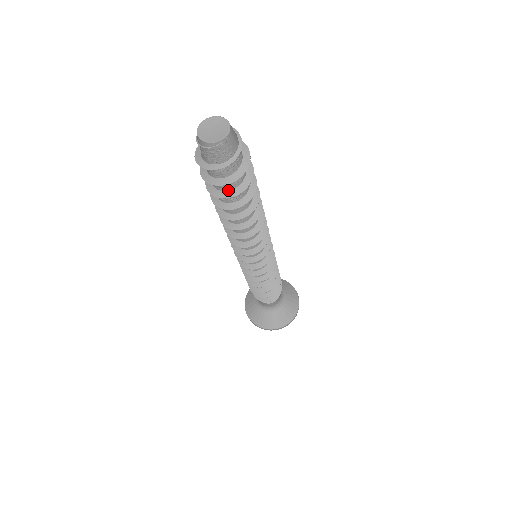
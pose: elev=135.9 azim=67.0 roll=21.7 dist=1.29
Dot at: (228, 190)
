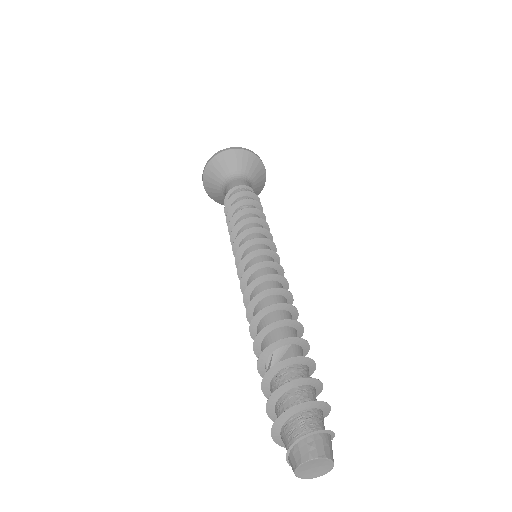
Dot at: occluded
